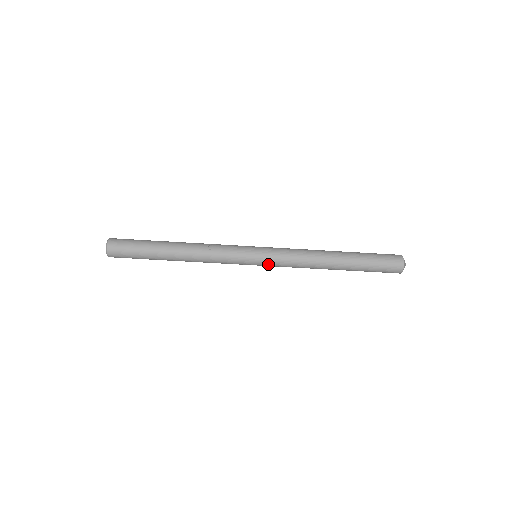
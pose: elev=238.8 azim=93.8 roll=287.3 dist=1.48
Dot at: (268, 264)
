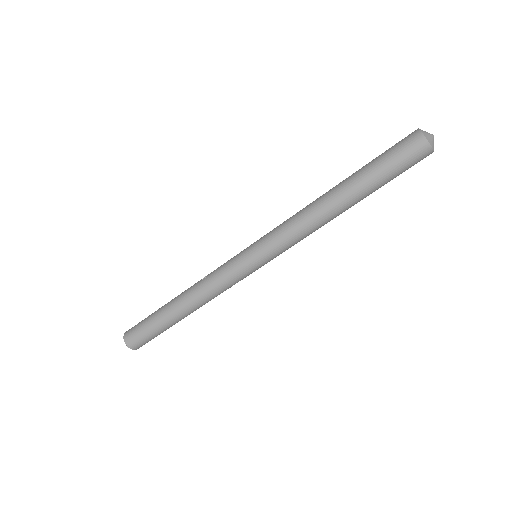
Dot at: (266, 252)
